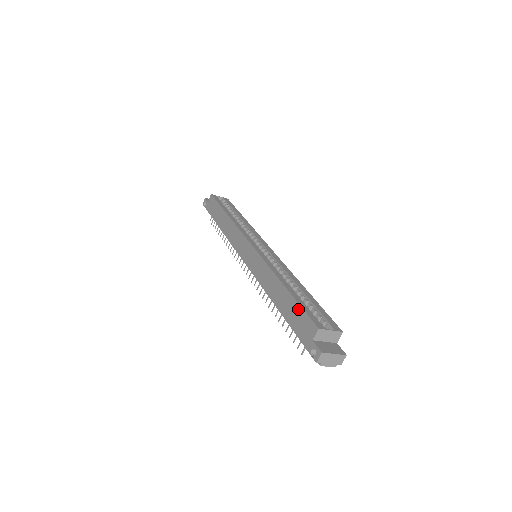
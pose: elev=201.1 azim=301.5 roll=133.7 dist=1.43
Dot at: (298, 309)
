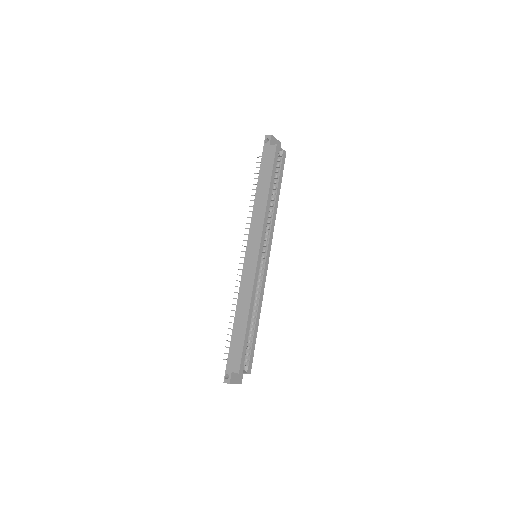
Dot at: (241, 347)
